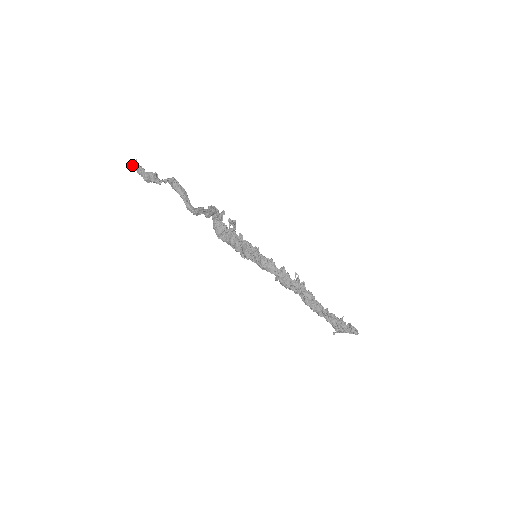
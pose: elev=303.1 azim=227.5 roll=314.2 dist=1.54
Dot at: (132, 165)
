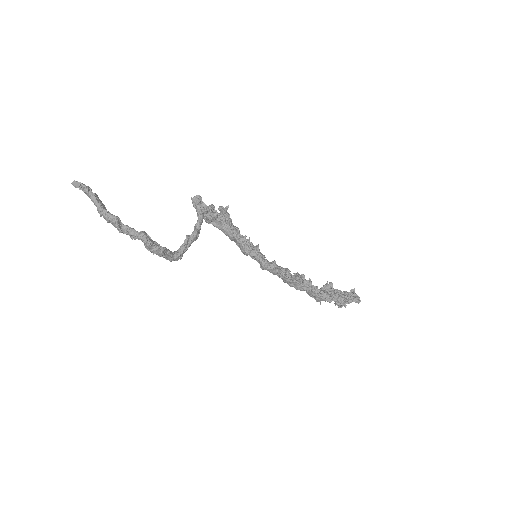
Dot at: (75, 186)
